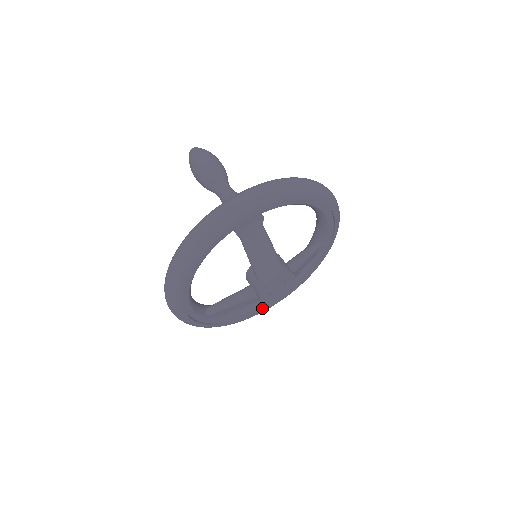
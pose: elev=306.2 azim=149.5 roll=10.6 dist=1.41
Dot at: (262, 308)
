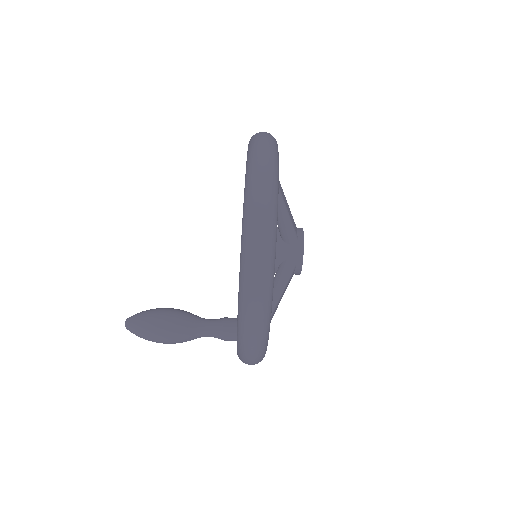
Dot at: occluded
